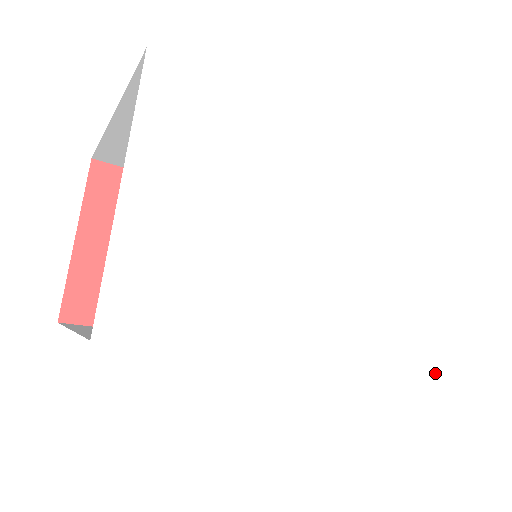
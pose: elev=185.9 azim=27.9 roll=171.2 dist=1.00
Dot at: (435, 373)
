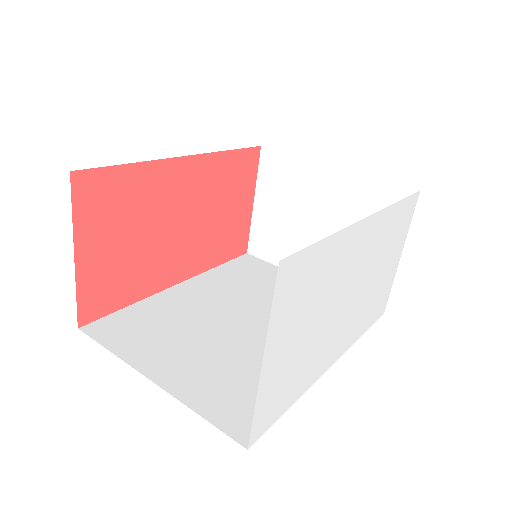
Dot at: (373, 323)
